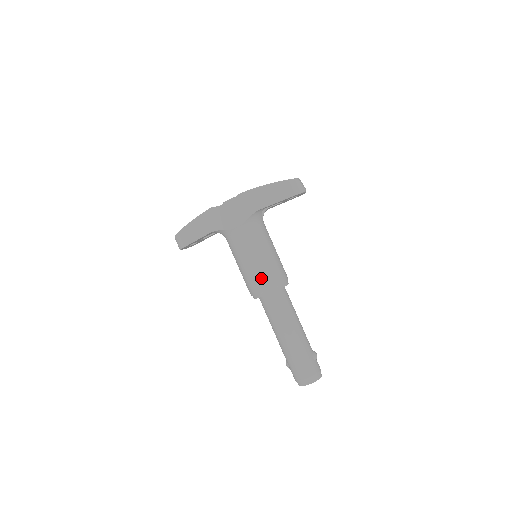
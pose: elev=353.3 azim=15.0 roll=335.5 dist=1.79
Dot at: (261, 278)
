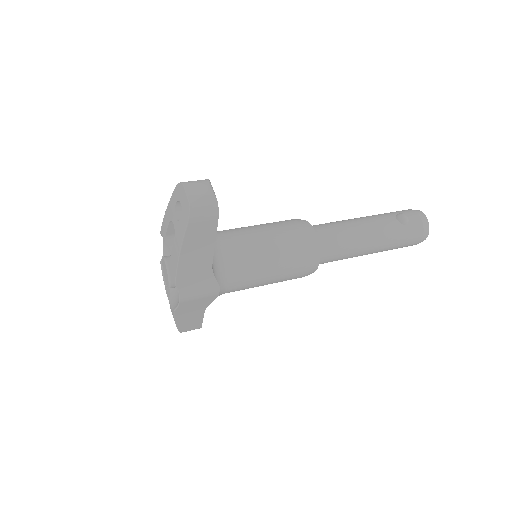
Dot at: (296, 273)
